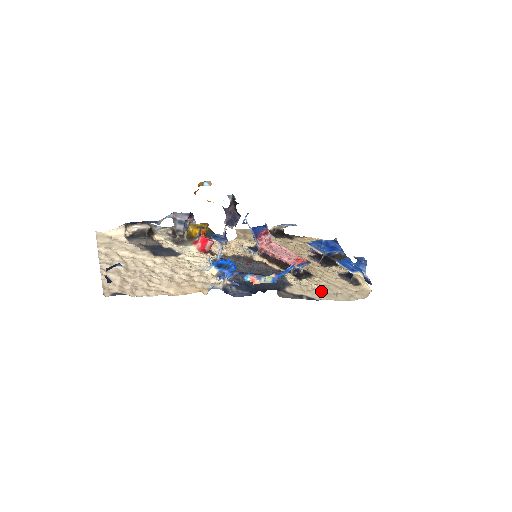
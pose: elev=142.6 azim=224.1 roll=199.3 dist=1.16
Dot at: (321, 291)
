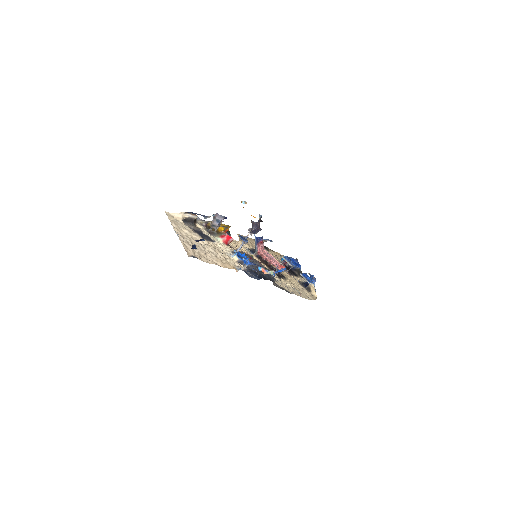
Dot at: (292, 289)
